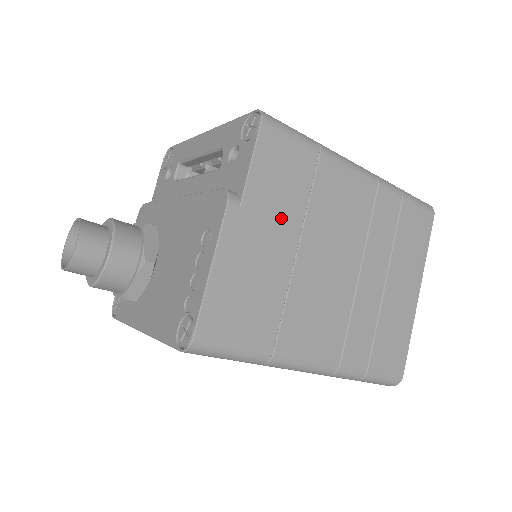
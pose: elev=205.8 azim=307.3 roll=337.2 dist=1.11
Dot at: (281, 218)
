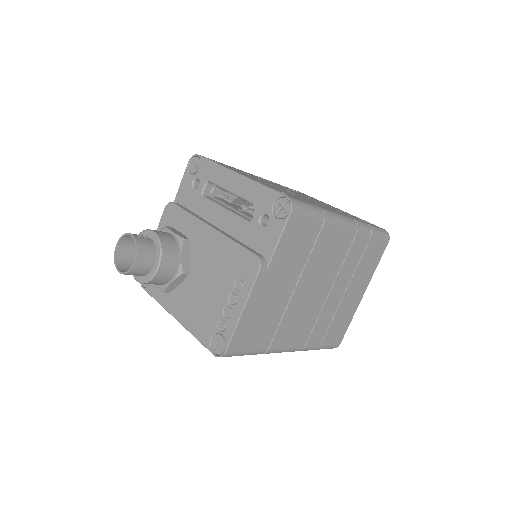
Dot at: (290, 271)
